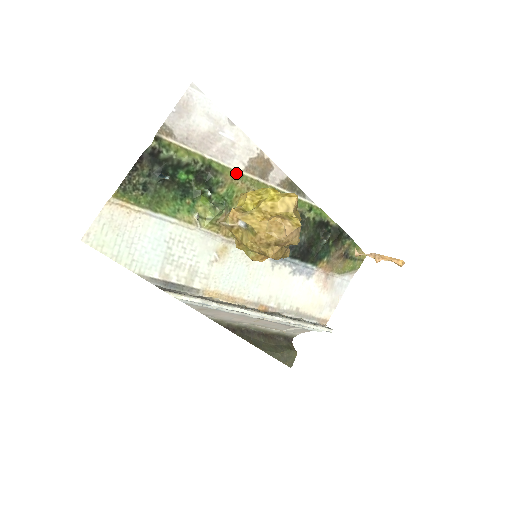
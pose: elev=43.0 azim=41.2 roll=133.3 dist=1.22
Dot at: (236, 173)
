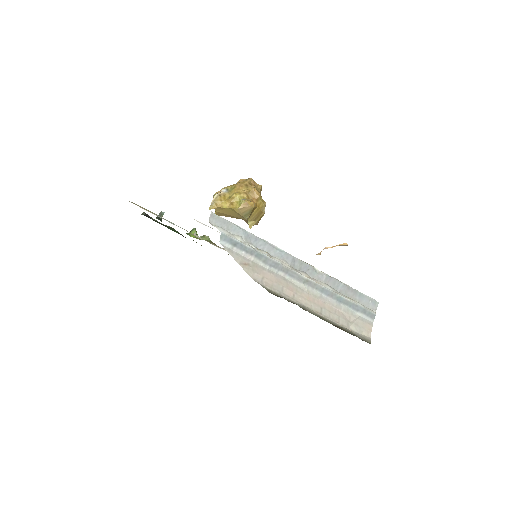
Dot at: occluded
